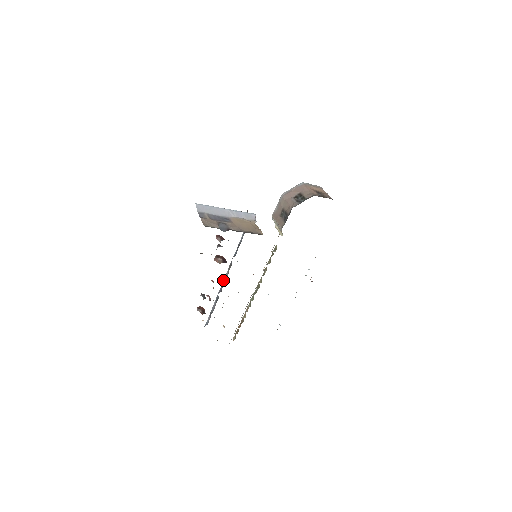
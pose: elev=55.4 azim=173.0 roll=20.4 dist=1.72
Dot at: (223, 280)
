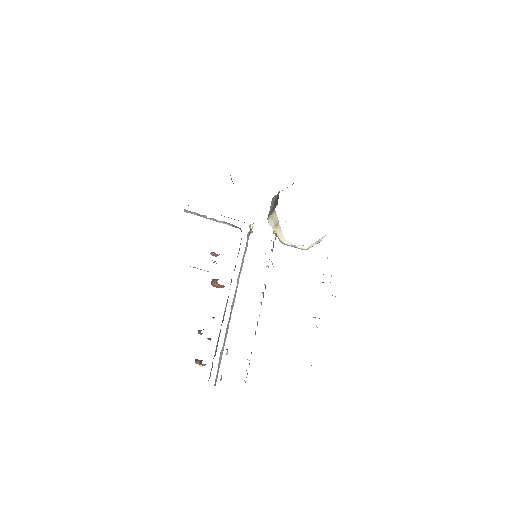
Dot at: occluded
